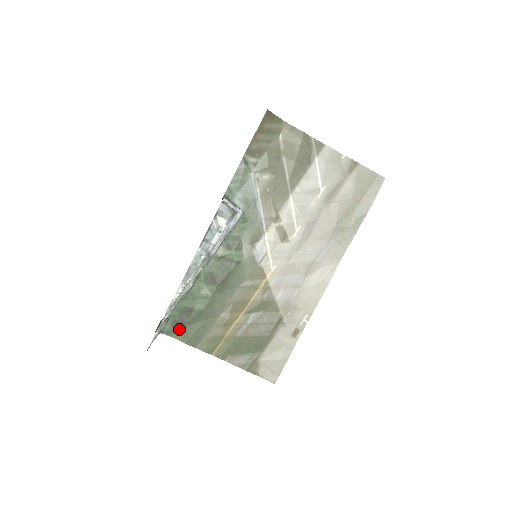
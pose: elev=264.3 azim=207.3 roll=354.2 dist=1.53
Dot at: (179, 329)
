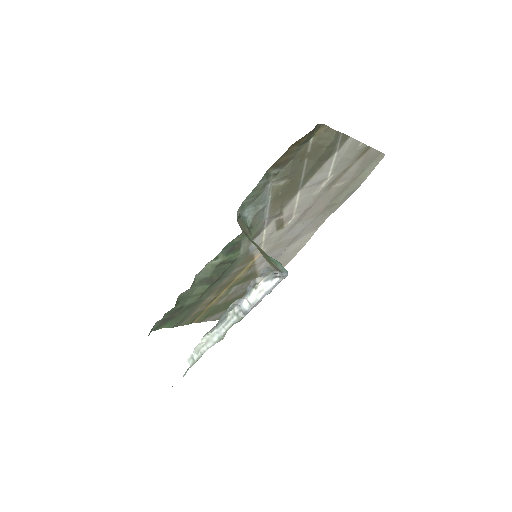
Dot at: (166, 322)
